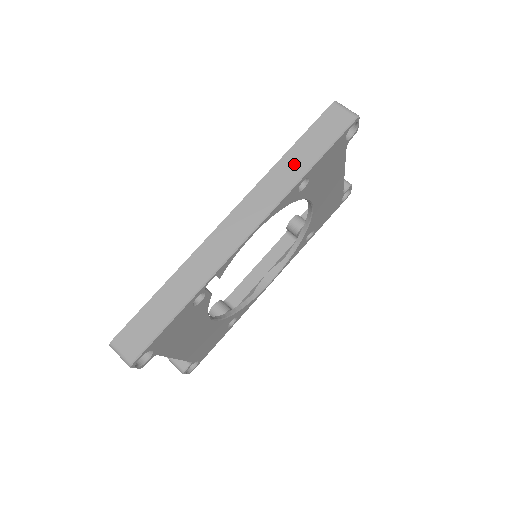
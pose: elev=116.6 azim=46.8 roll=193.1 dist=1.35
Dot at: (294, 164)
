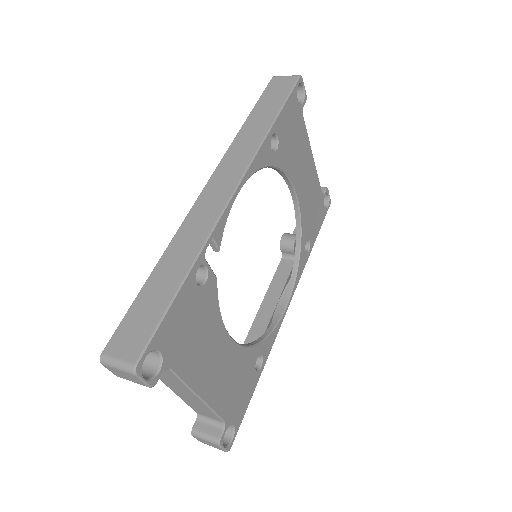
Dot at: (257, 124)
